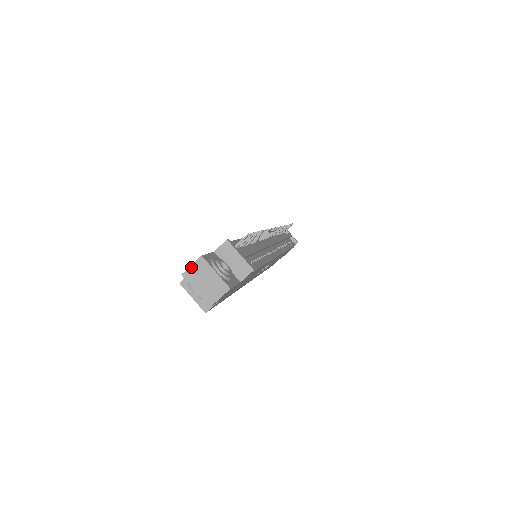
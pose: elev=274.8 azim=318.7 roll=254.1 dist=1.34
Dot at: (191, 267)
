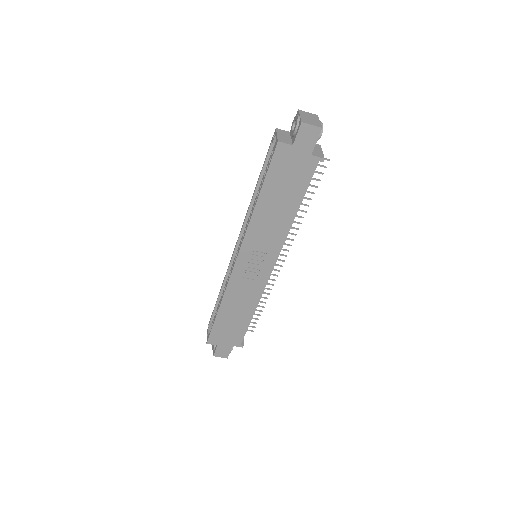
Dot at: (307, 112)
